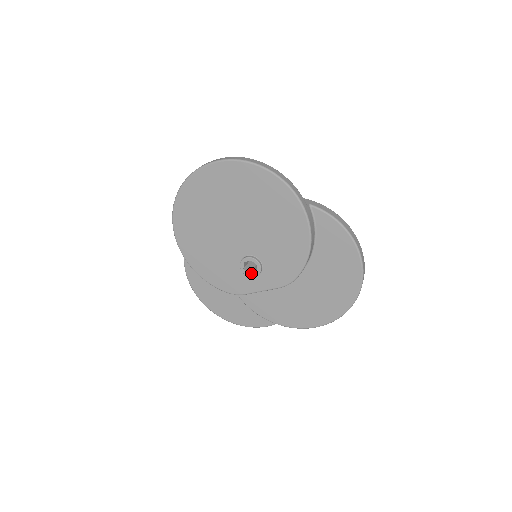
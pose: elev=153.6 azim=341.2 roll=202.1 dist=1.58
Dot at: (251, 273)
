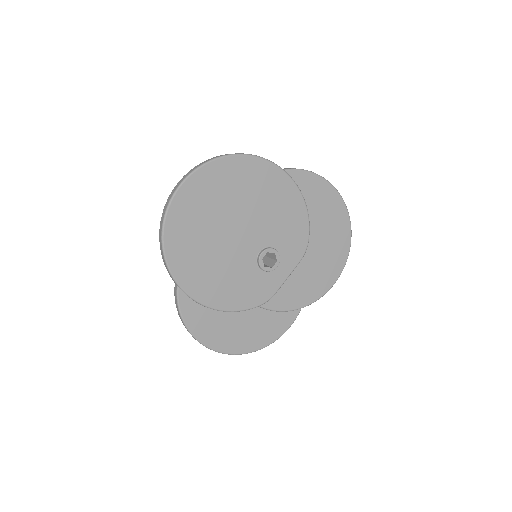
Dot at: (272, 266)
